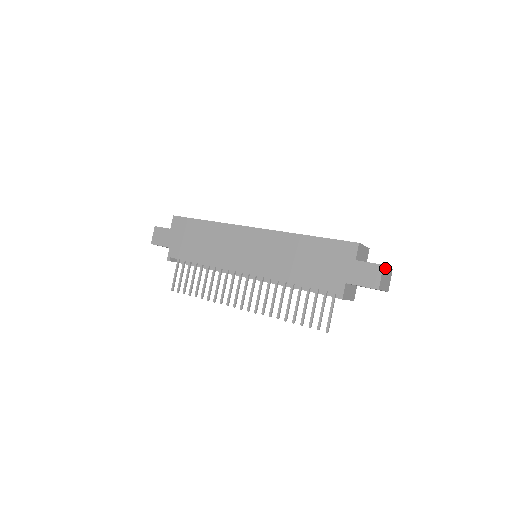
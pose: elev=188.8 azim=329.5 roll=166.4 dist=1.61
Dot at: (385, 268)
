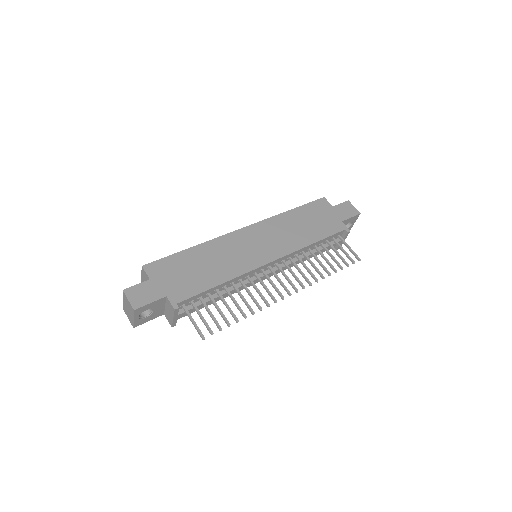
Dot at: occluded
